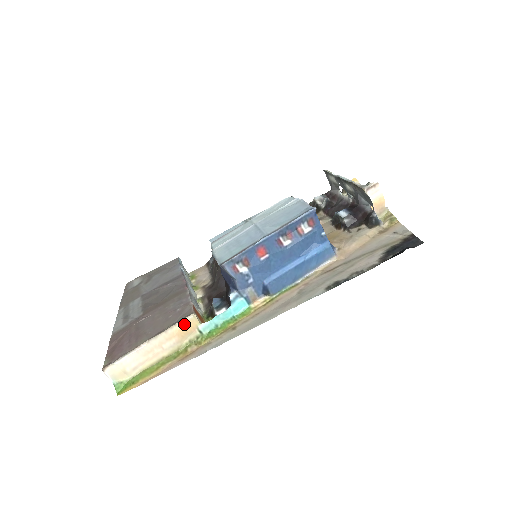
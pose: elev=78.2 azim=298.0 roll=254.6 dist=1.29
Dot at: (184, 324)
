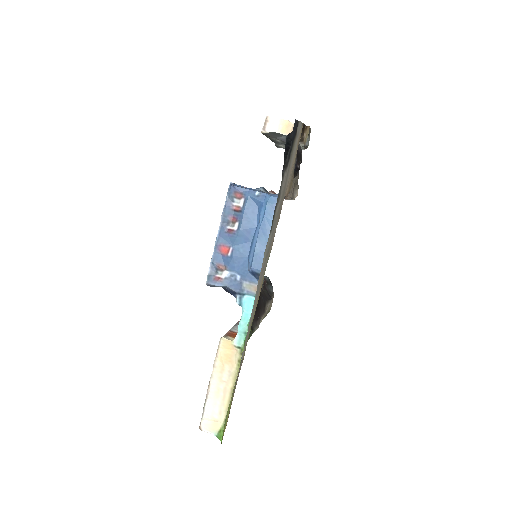
Dot at: (222, 351)
